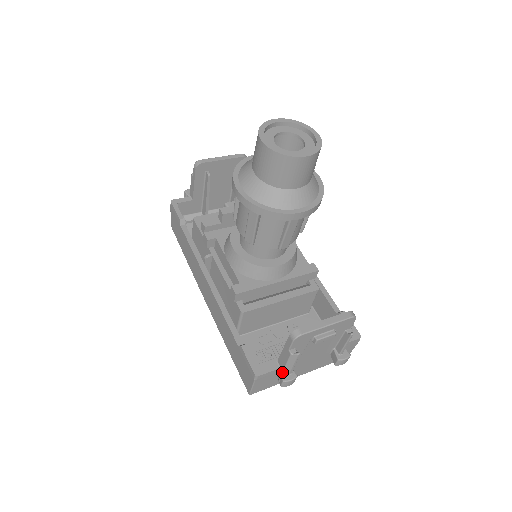
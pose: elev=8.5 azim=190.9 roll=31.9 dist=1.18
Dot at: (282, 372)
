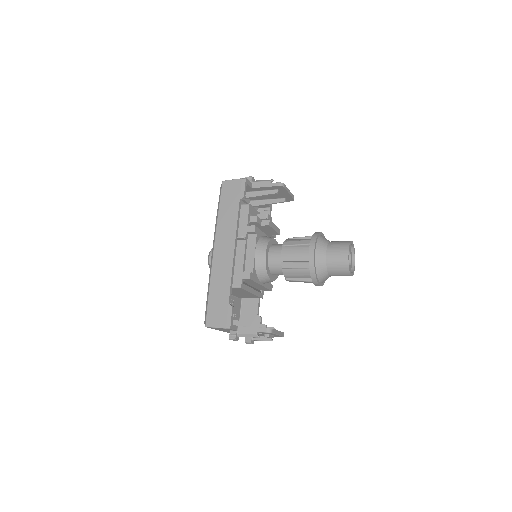
Dot at: (237, 334)
